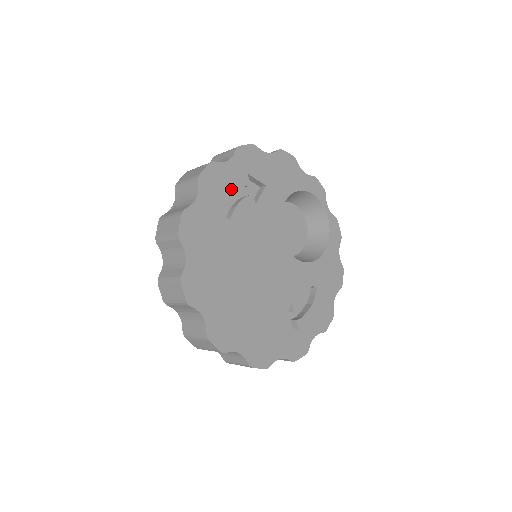
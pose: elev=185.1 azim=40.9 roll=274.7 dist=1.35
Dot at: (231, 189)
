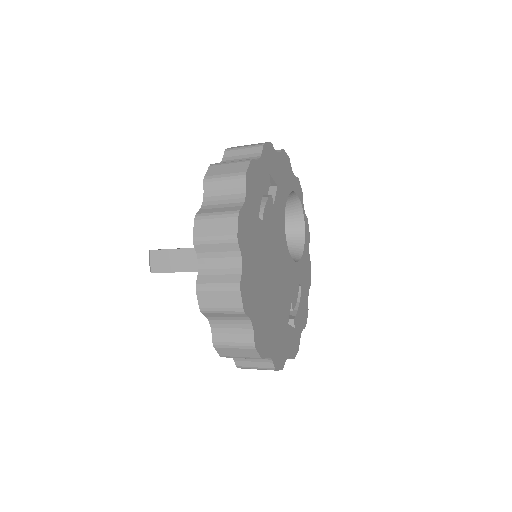
Dot at: (262, 189)
